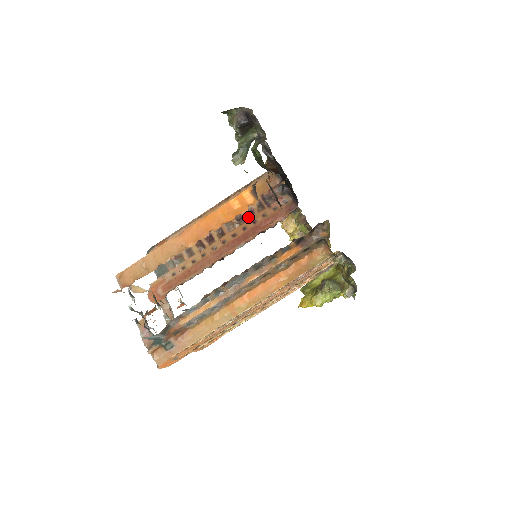
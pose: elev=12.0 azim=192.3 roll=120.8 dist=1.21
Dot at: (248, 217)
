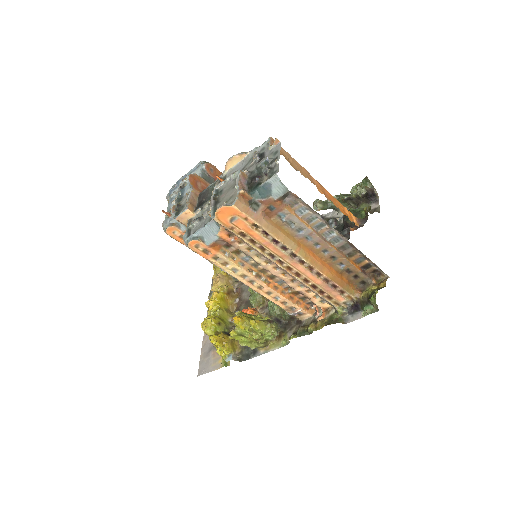
Dot at: occluded
